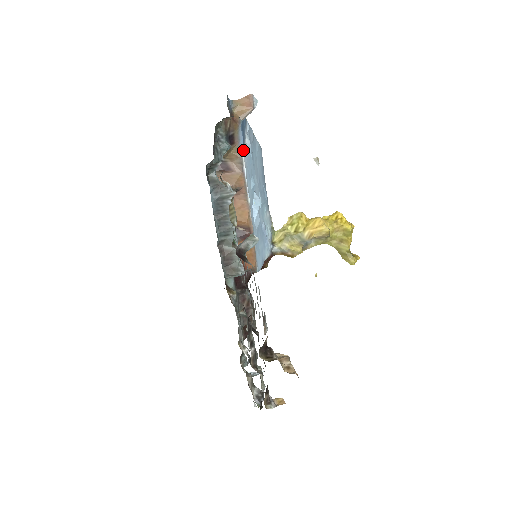
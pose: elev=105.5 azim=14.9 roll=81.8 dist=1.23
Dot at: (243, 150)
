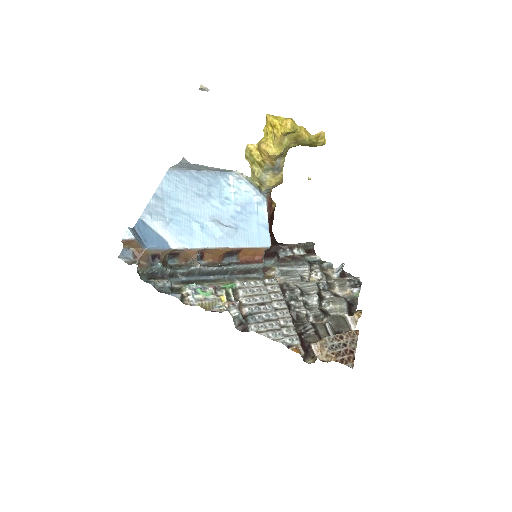
Dot at: (167, 245)
